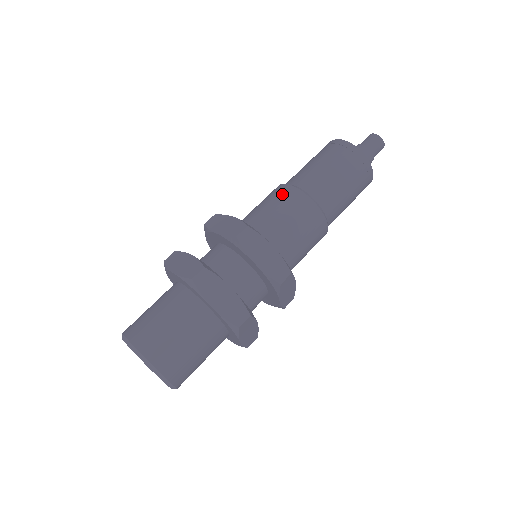
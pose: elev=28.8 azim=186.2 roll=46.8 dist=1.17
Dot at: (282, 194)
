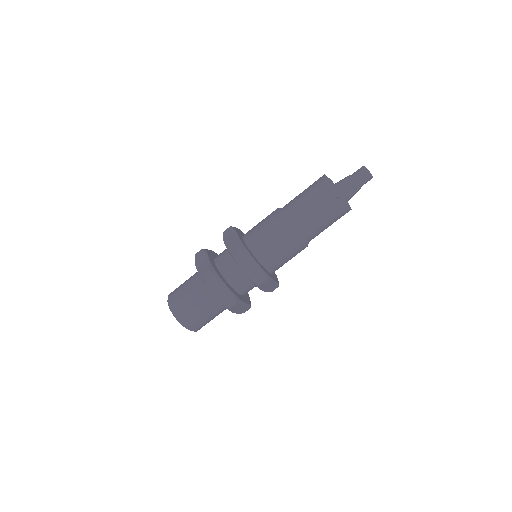
Dot at: (274, 220)
